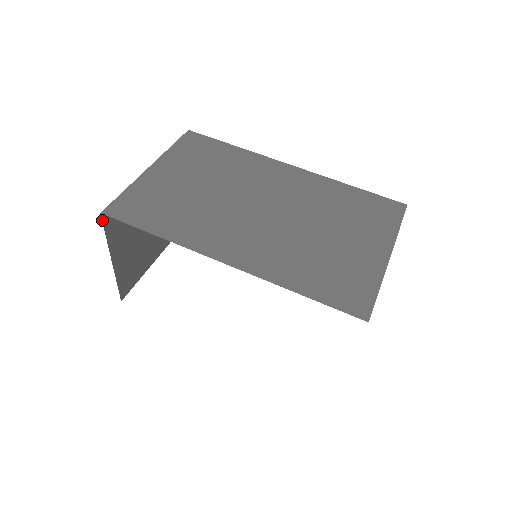
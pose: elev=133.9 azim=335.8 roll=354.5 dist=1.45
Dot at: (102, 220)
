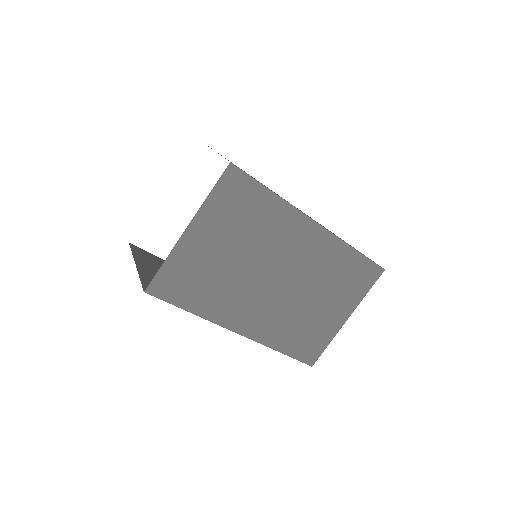
Dot at: (142, 287)
